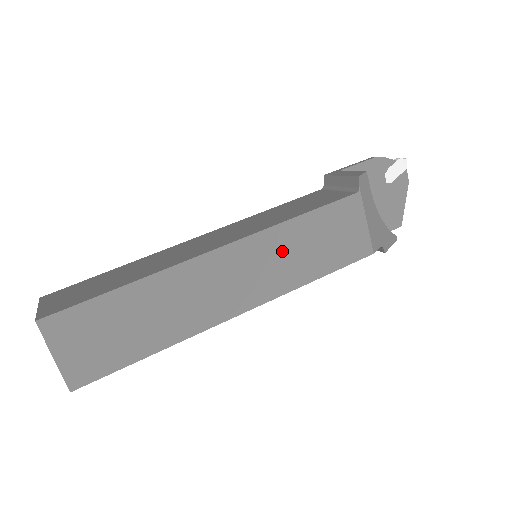
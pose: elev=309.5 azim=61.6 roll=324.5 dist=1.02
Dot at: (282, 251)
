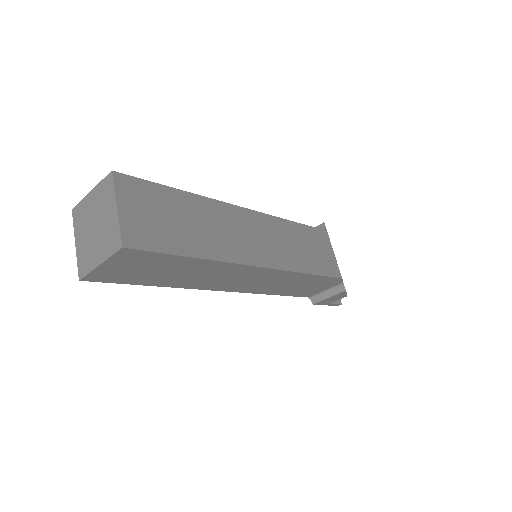
Dot at: (286, 238)
